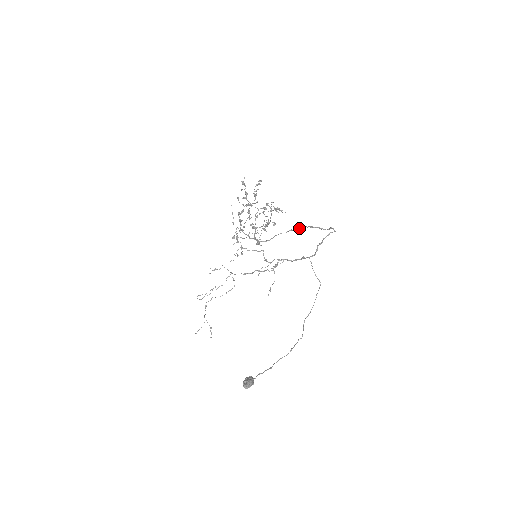
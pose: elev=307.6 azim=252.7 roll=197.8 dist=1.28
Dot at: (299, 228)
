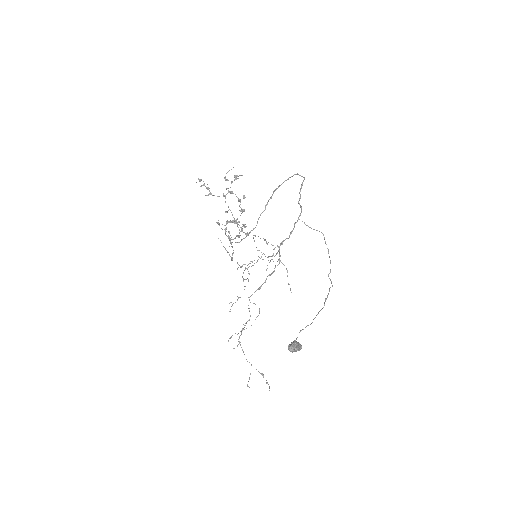
Dot at: occluded
